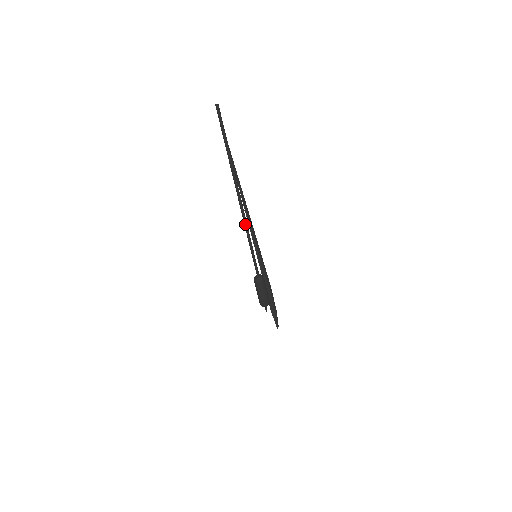
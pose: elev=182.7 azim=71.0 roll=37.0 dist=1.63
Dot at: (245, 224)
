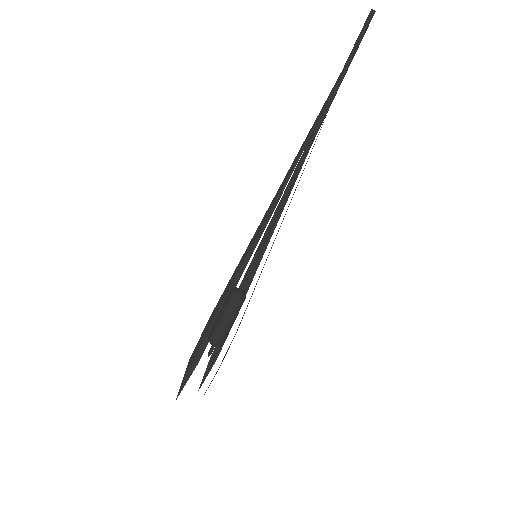
Dot at: (285, 197)
